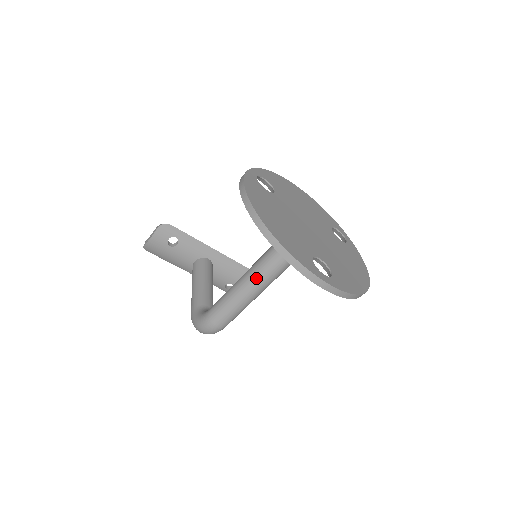
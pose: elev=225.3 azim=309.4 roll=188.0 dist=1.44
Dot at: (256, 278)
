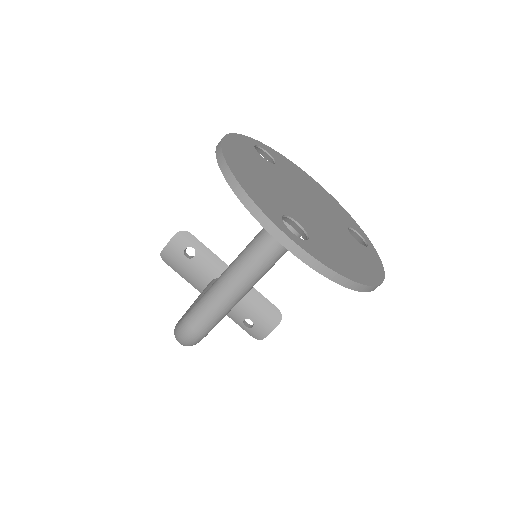
Dot at: (238, 266)
